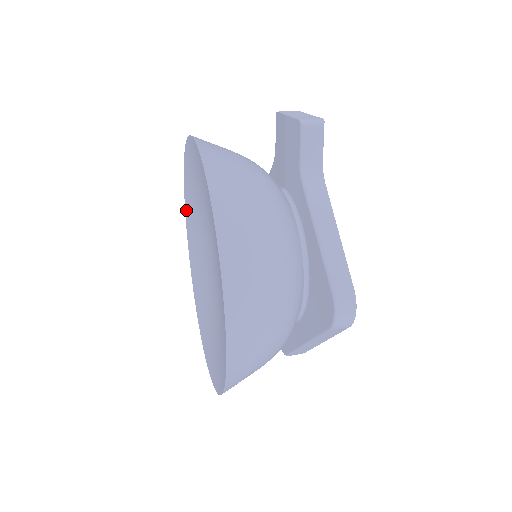
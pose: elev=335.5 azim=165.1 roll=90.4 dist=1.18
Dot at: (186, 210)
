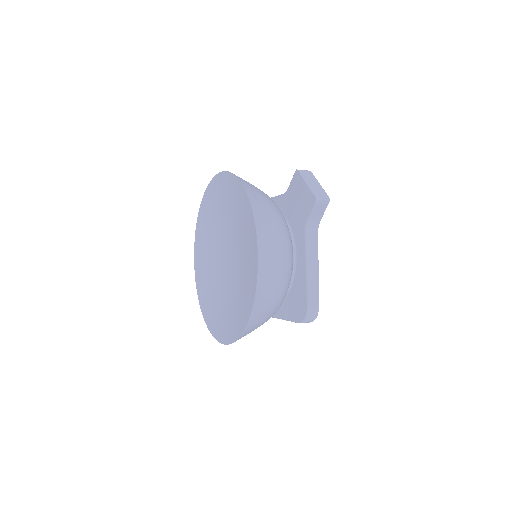
Dot at: (204, 198)
